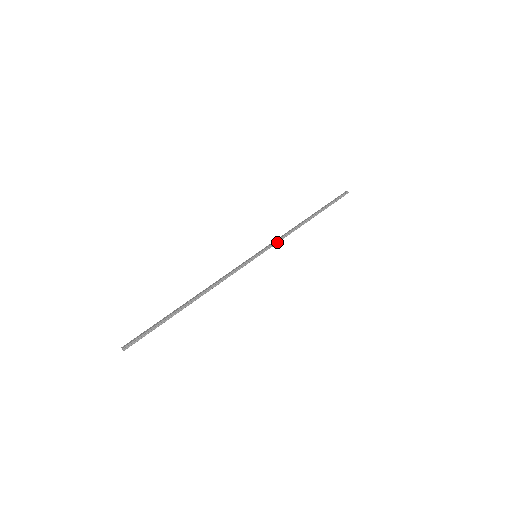
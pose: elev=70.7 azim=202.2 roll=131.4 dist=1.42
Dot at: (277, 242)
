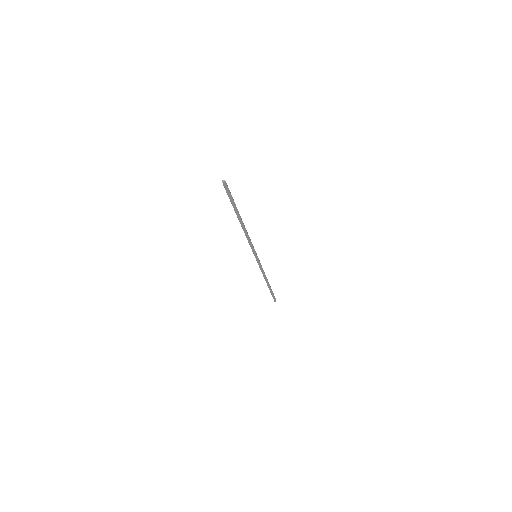
Dot at: (261, 266)
